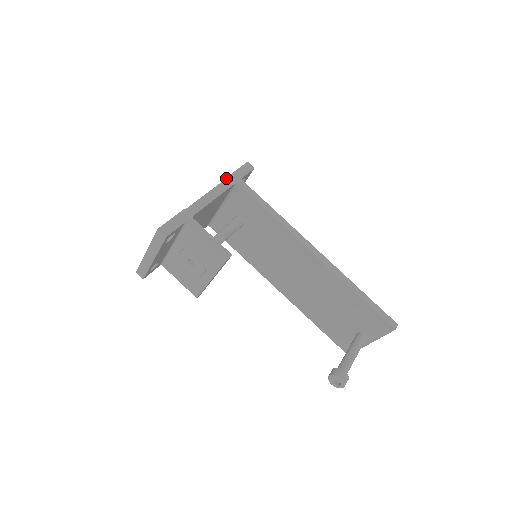
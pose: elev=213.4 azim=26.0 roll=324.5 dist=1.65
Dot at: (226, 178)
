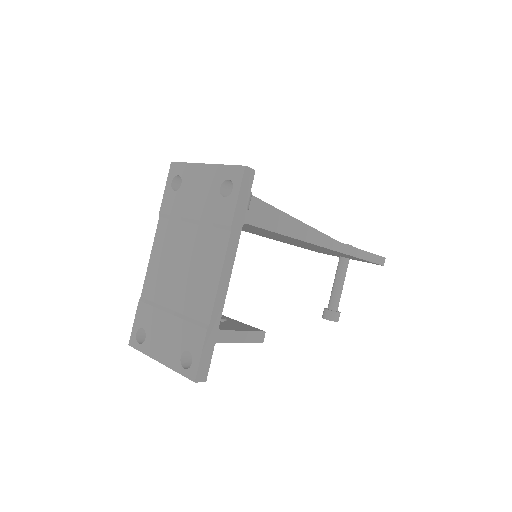
Dot at: (231, 228)
